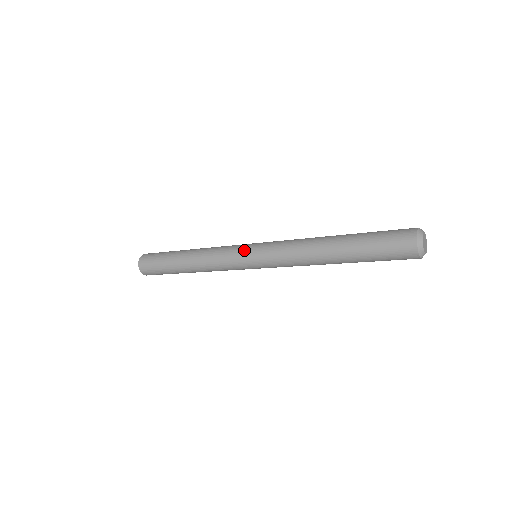
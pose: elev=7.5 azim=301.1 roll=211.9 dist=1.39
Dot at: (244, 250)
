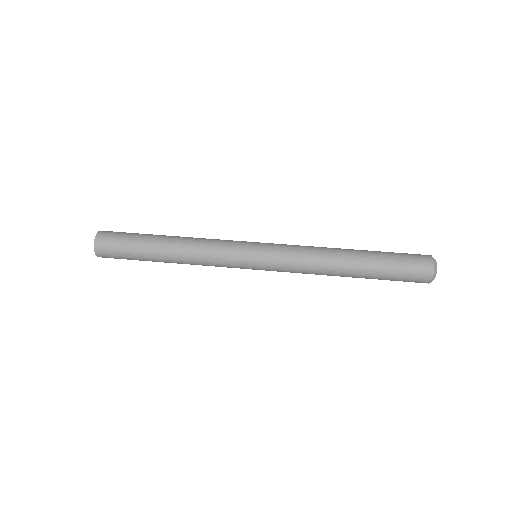
Dot at: (248, 252)
